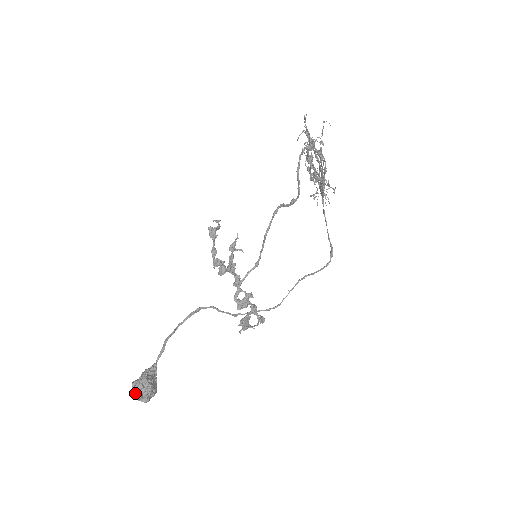
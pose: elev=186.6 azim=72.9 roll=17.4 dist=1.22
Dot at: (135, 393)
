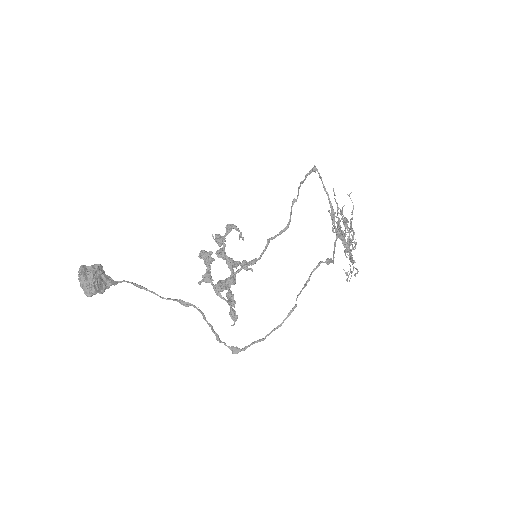
Dot at: (83, 265)
